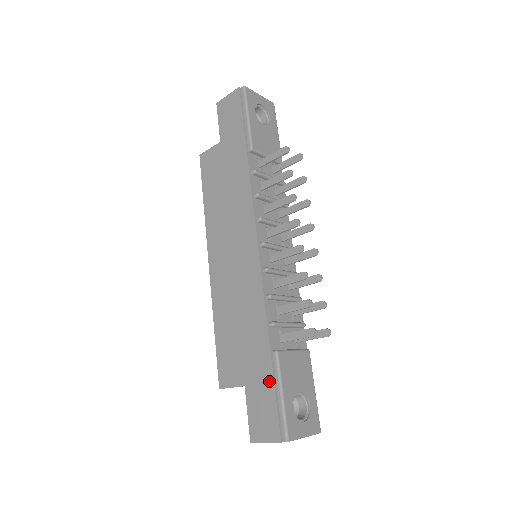
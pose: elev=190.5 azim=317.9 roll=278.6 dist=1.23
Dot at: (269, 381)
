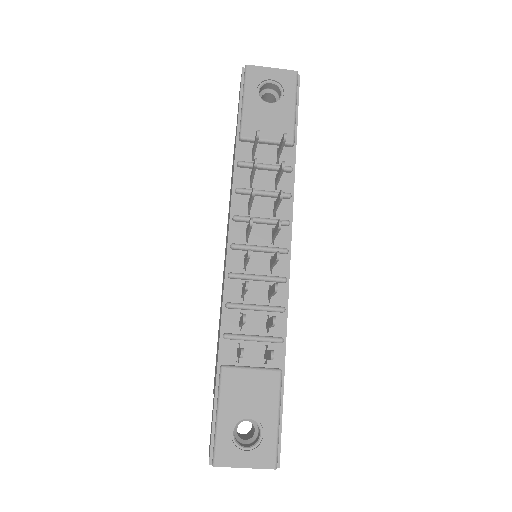
Dot at: (214, 397)
